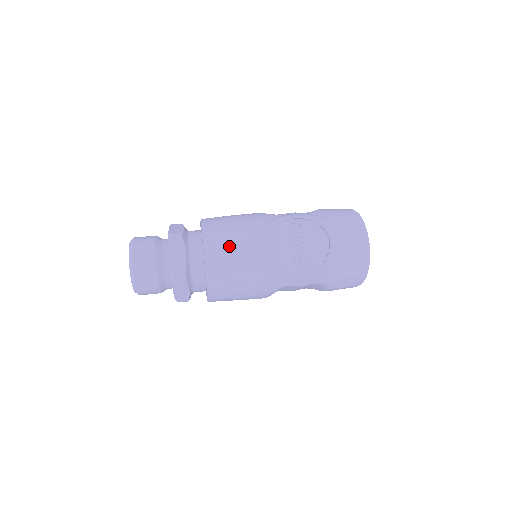
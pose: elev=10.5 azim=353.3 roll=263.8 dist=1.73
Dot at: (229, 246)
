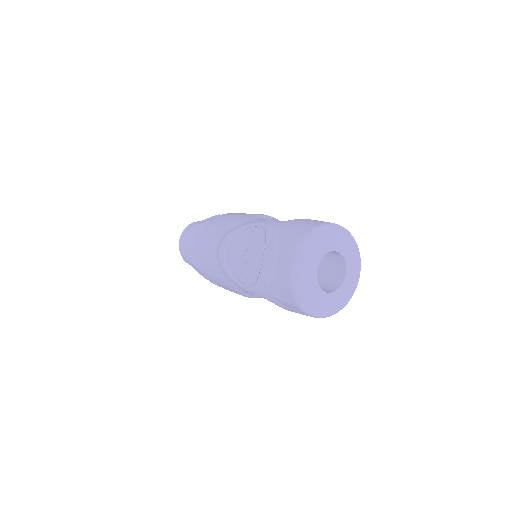
Dot at: (208, 243)
